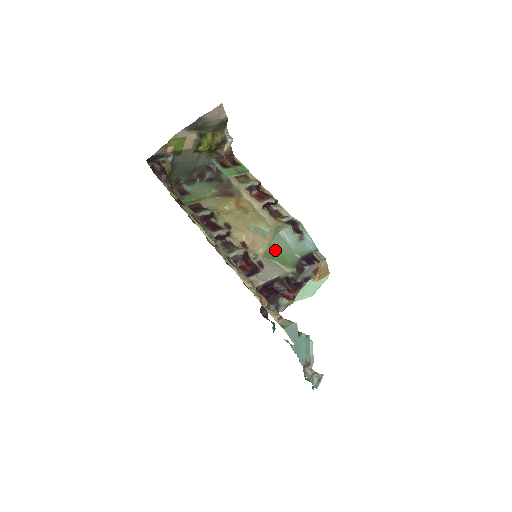
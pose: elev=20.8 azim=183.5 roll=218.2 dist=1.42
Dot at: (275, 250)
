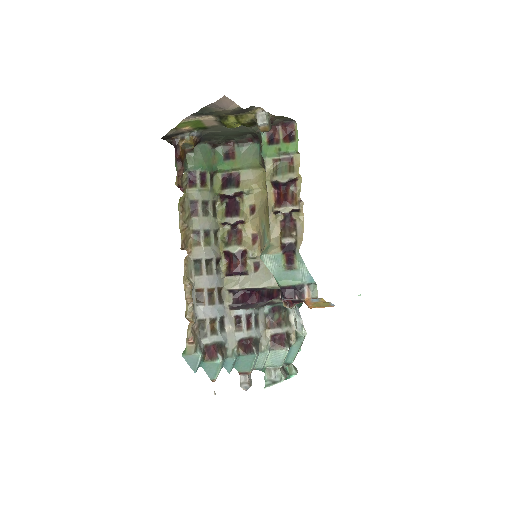
Dot at: occluded
